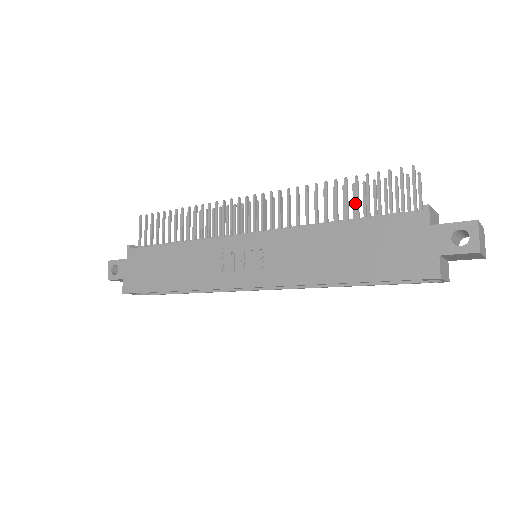
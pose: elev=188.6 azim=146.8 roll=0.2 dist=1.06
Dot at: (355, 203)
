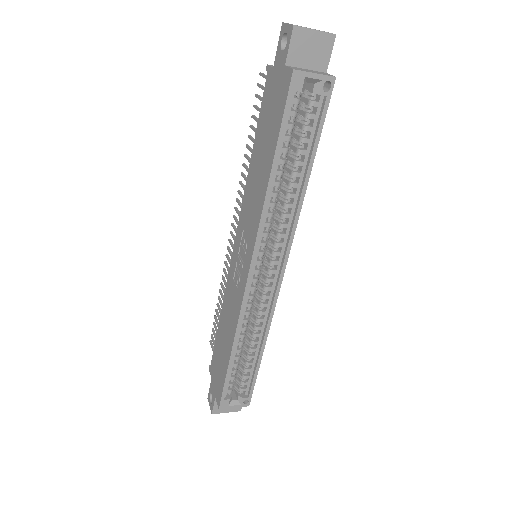
Dot at: occluded
